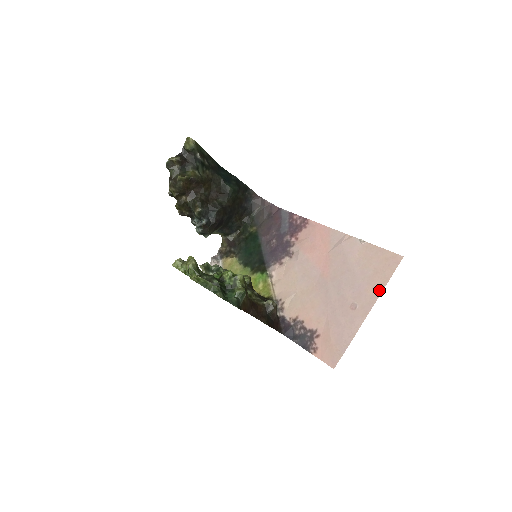
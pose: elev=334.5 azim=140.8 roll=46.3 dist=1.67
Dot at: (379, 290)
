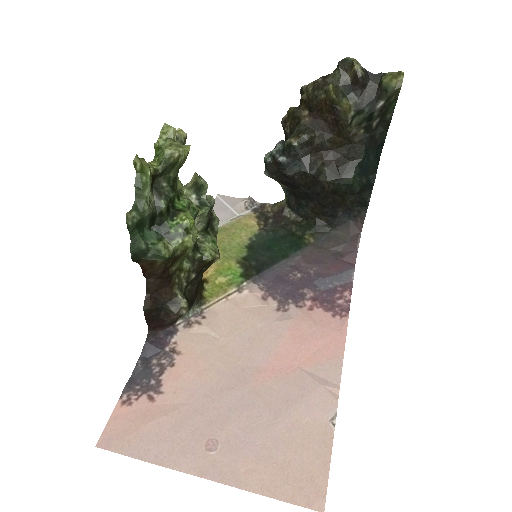
Dot at: (250, 484)
